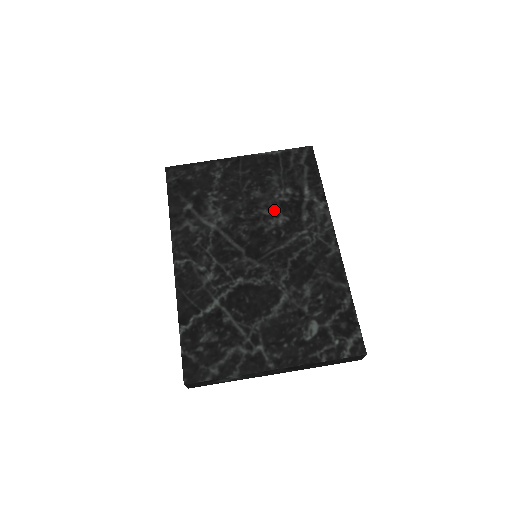
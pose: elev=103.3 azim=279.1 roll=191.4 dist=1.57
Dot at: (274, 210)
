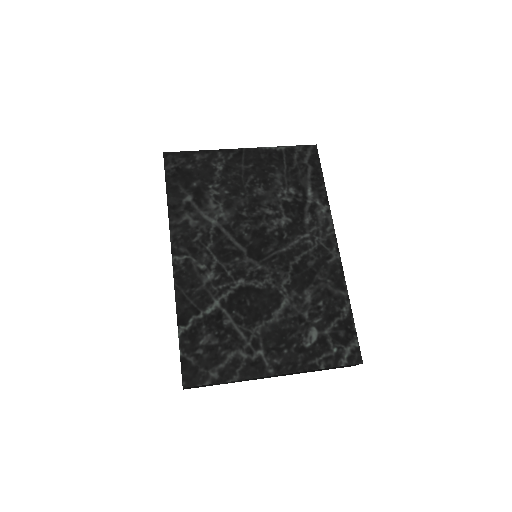
Dot at: (277, 210)
